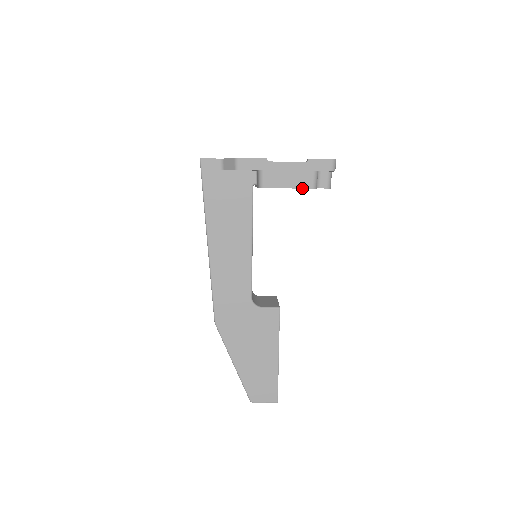
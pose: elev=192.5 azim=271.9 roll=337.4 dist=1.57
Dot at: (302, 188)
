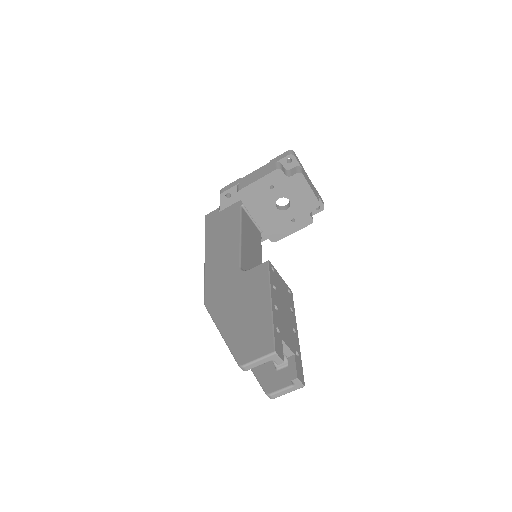
Dot at: (268, 174)
